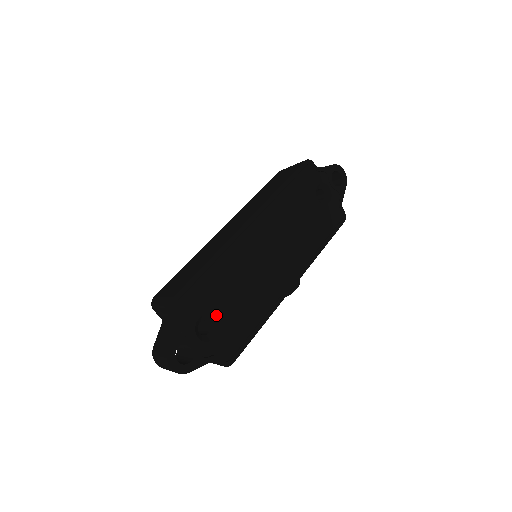
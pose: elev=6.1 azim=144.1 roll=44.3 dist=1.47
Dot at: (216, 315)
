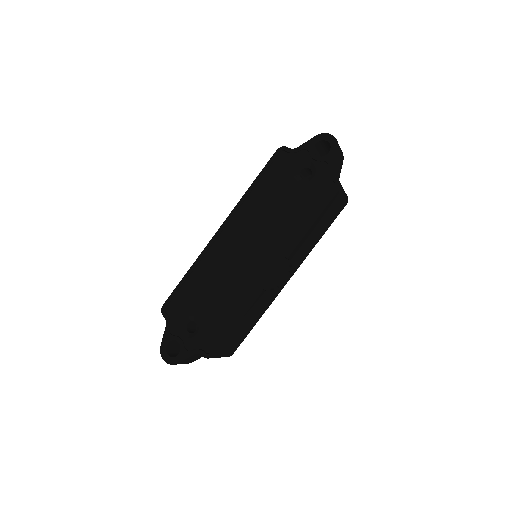
Dot at: (196, 315)
